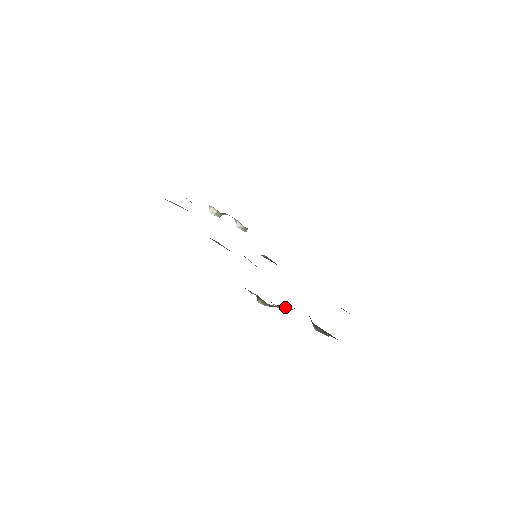
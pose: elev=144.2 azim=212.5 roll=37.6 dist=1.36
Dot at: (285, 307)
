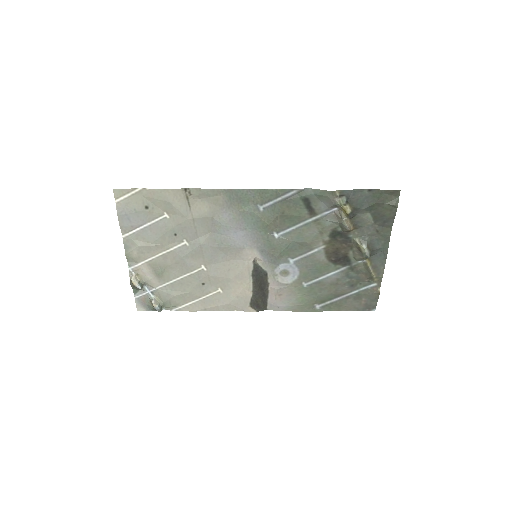
Dot at: (352, 222)
